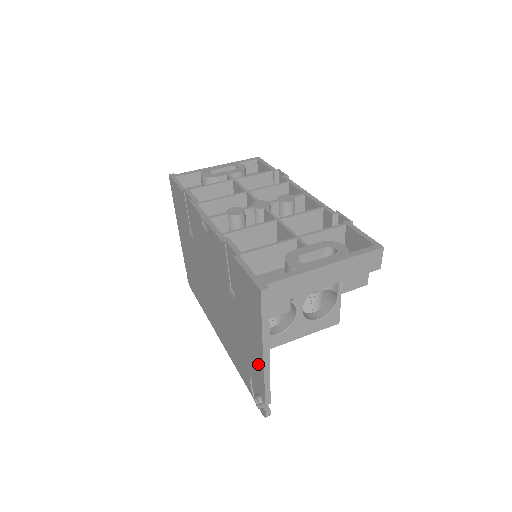
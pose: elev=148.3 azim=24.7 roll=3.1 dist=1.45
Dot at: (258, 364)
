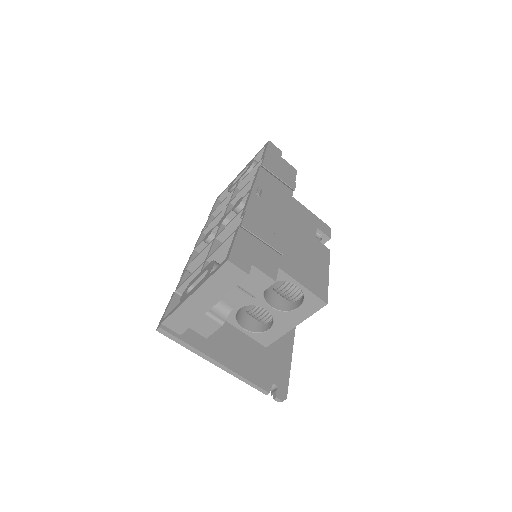
Dot at: occluded
